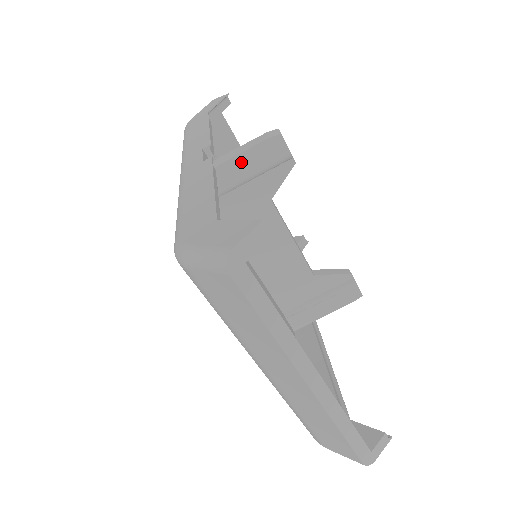
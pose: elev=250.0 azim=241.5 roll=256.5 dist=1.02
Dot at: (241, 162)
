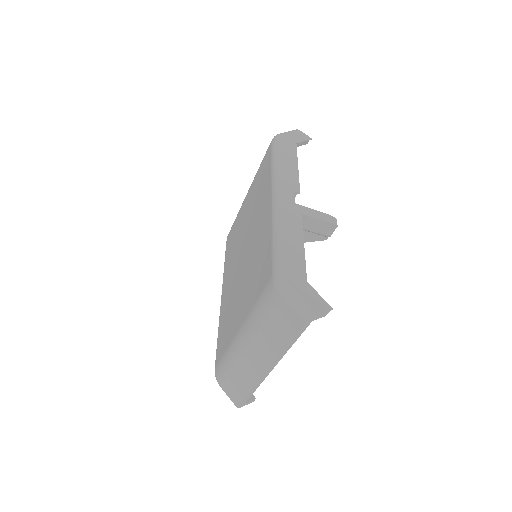
Dot at: (308, 220)
